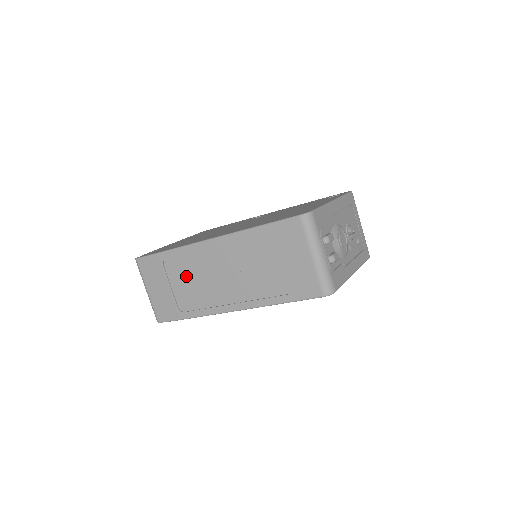
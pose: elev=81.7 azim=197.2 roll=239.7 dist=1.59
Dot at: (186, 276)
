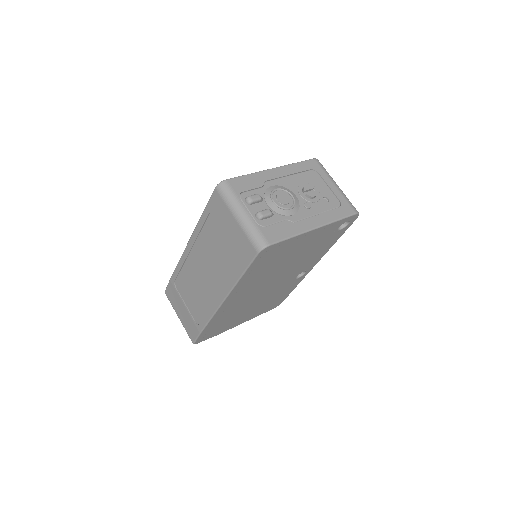
Dot at: (188, 289)
